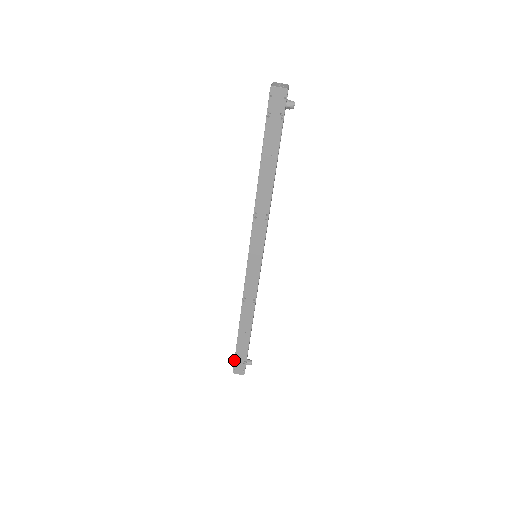
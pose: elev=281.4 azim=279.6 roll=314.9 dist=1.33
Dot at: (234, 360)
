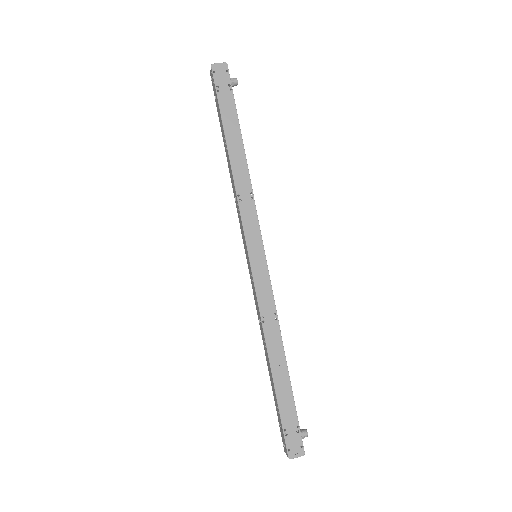
Dot at: (282, 432)
